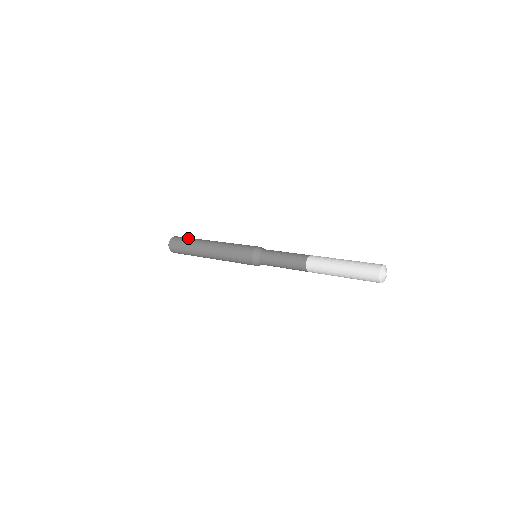
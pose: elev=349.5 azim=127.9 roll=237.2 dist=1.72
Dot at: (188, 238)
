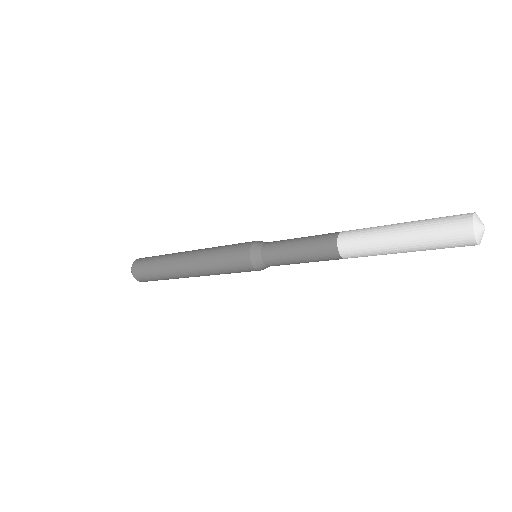
Dot at: (153, 258)
